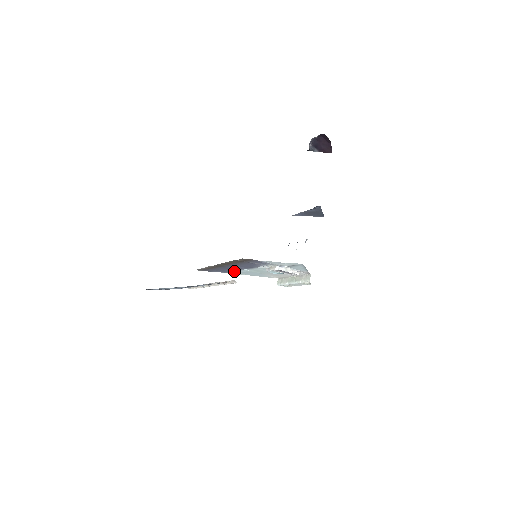
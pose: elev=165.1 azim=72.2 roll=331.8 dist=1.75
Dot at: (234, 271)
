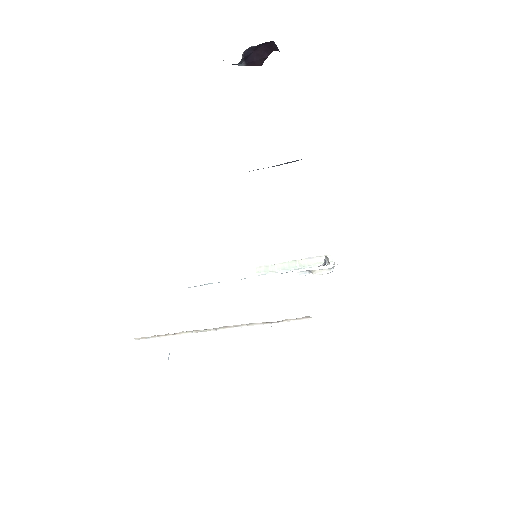
Dot at: (206, 284)
